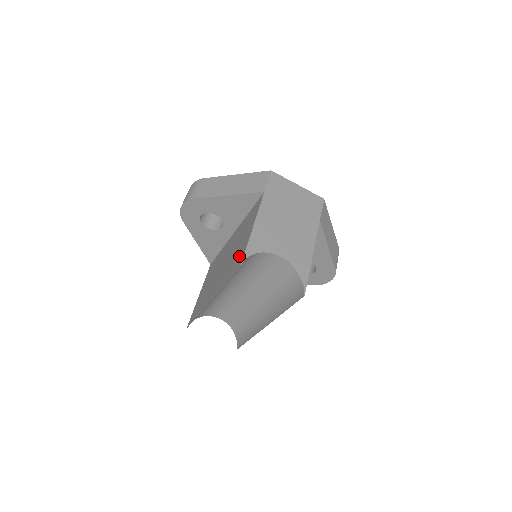
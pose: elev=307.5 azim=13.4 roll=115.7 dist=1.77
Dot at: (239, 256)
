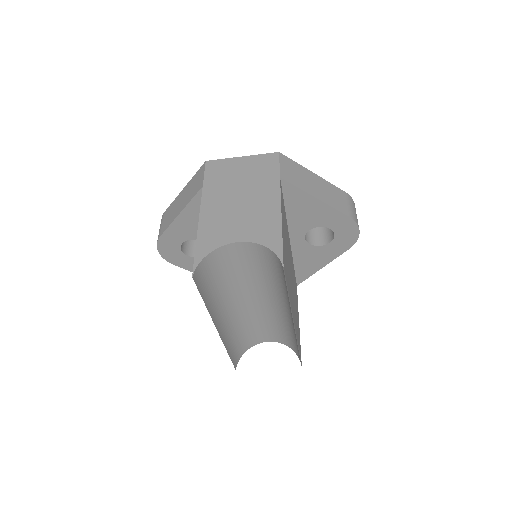
Dot at: occluded
